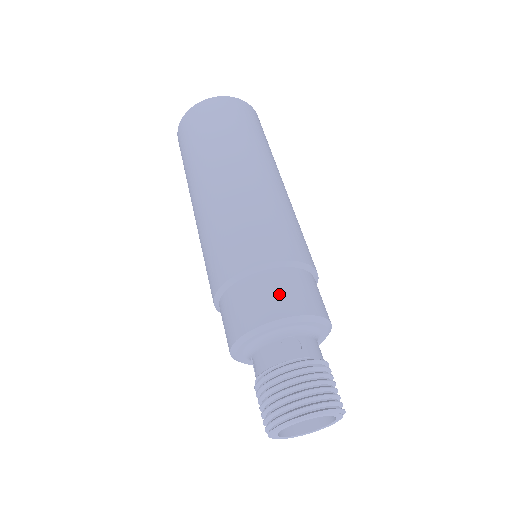
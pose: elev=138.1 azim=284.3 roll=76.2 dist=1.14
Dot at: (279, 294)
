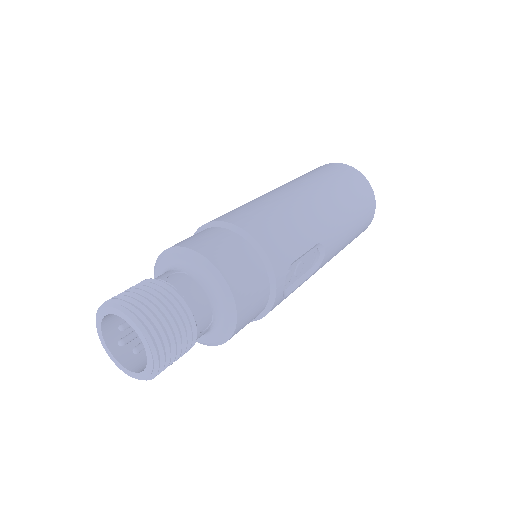
Dot at: (211, 240)
